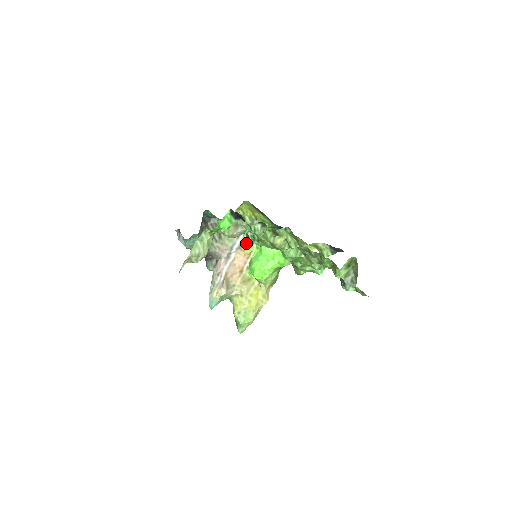
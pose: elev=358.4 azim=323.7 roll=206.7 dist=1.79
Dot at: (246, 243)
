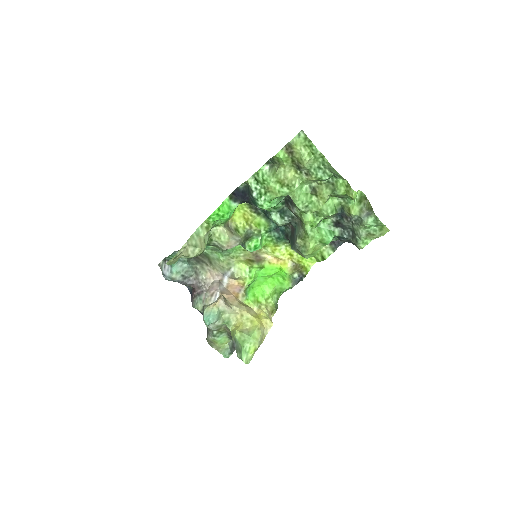
Dot at: (237, 276)
